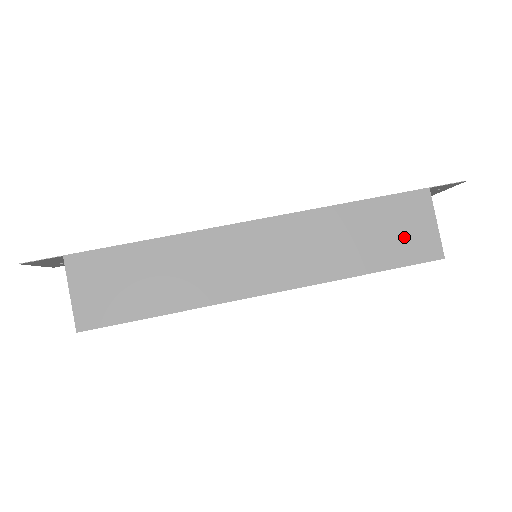
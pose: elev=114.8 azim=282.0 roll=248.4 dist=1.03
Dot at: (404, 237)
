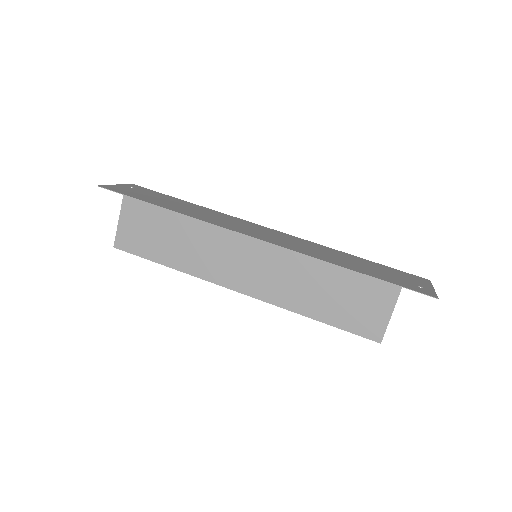
Dot at: (358, 311)
